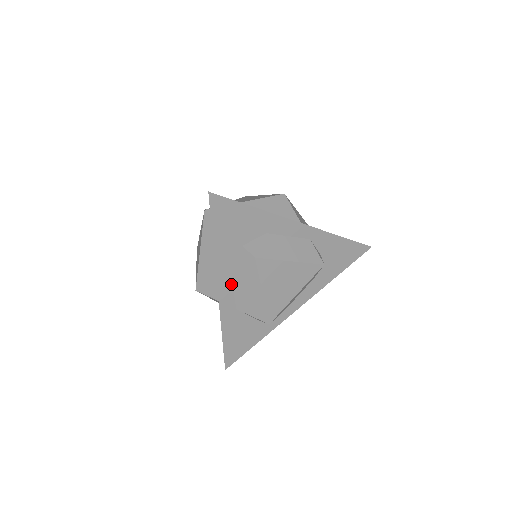
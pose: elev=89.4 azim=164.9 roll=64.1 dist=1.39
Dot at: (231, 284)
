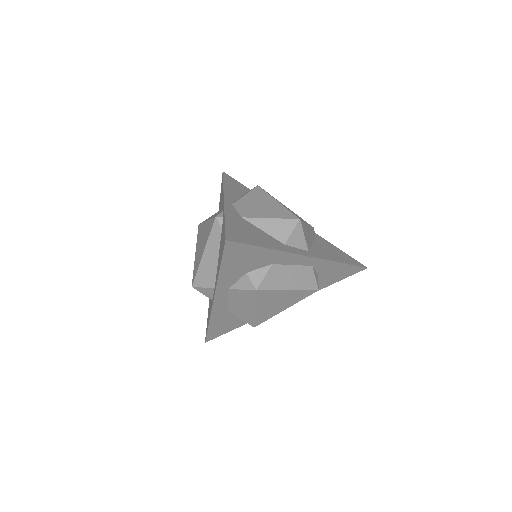
Dot at: (227, 296)
